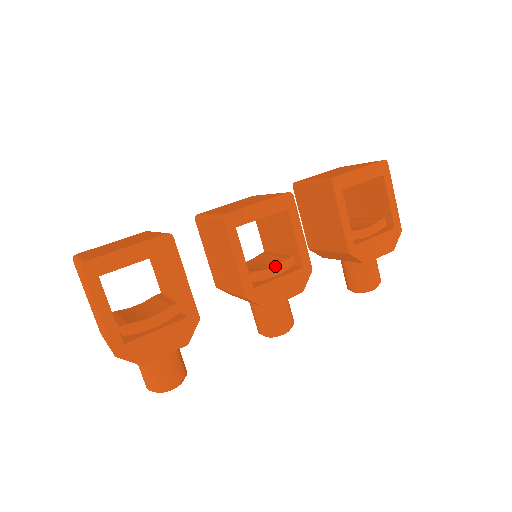
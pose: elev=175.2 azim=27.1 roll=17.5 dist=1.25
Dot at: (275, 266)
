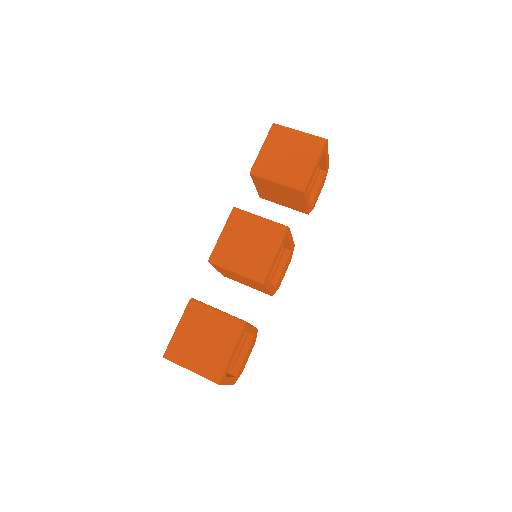
Dot at: (278, 263)
